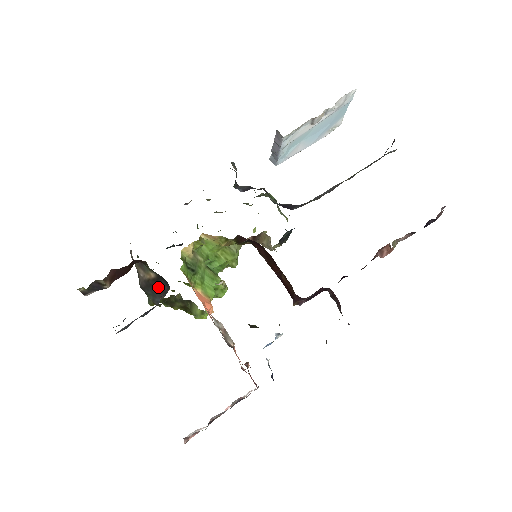
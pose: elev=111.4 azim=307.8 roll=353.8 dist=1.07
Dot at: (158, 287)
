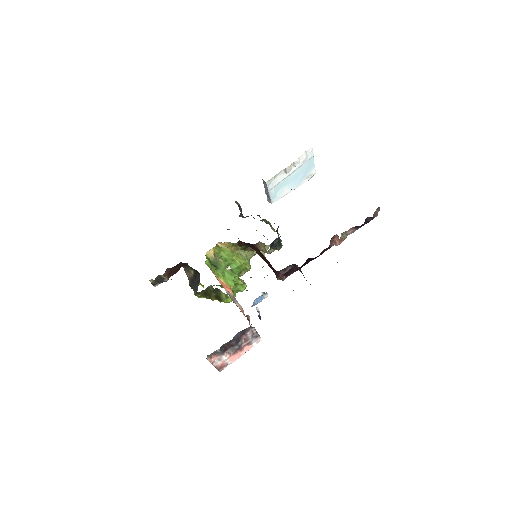
Dot at: (196, 280)
